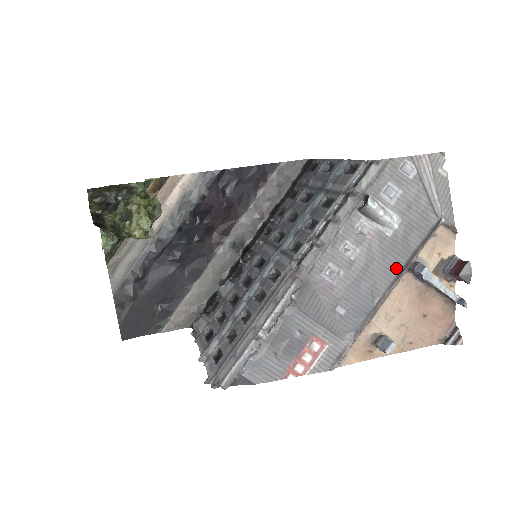
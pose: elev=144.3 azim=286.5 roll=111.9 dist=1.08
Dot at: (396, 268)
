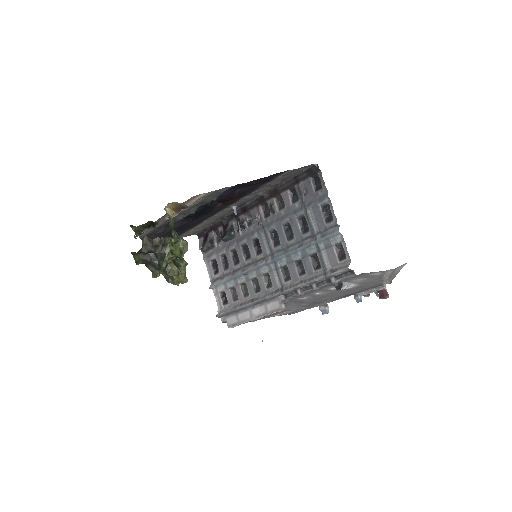
Dot at: (345, 295)
